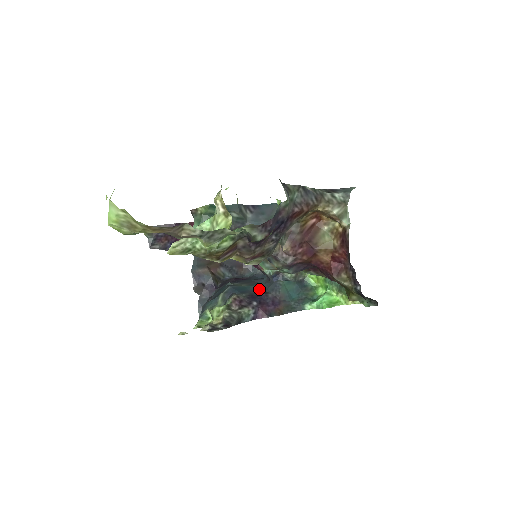
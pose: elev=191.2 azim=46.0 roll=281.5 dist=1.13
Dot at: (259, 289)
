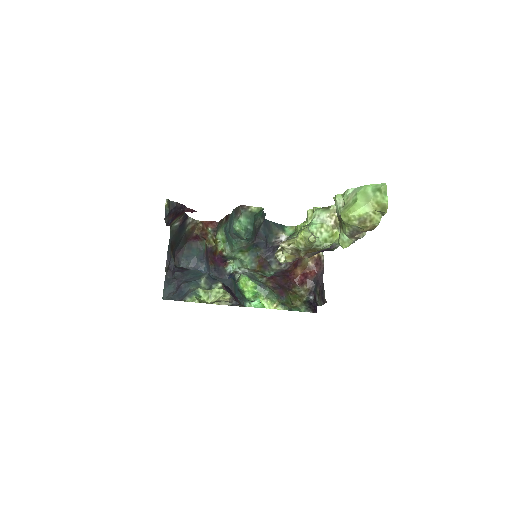
Dot at: occluded
